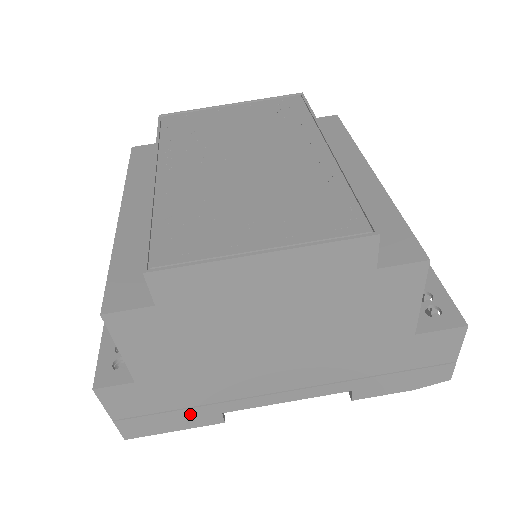
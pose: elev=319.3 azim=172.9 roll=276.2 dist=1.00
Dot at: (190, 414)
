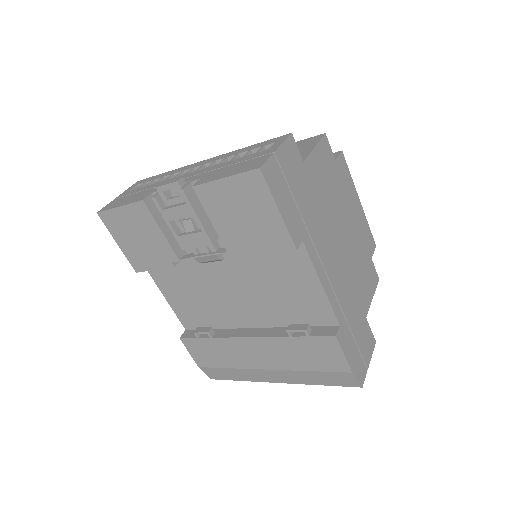
Dot at: (295, 215)
